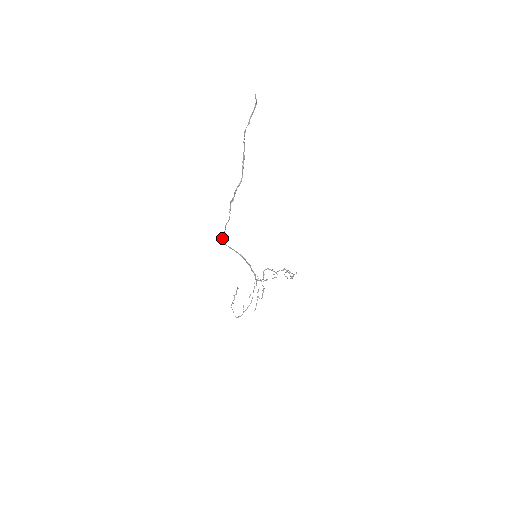
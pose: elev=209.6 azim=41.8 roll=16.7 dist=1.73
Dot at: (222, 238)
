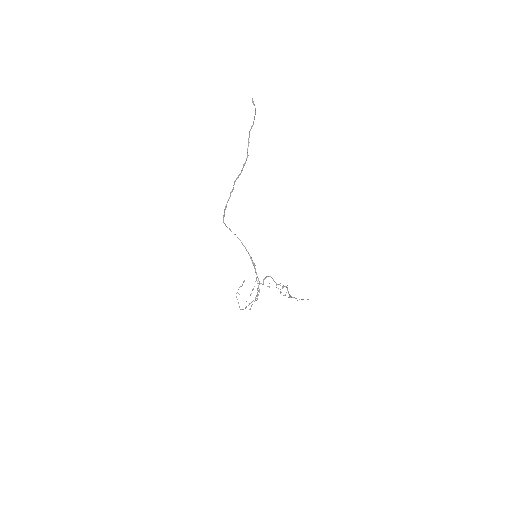
Dot at: (224, 223)
